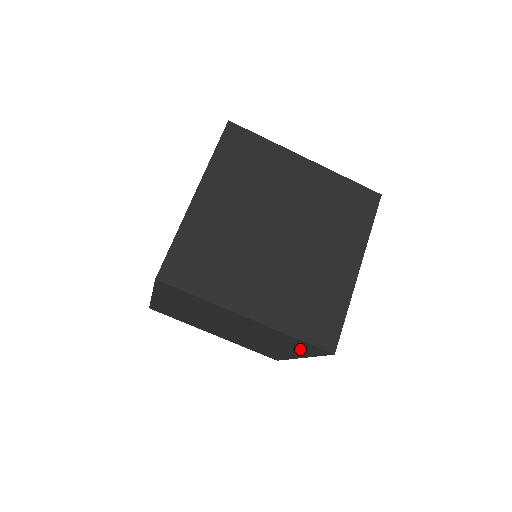
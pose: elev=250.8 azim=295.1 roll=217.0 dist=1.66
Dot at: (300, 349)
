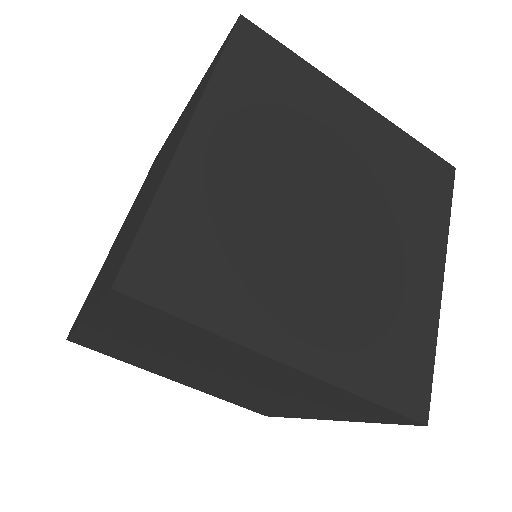
Dot at: (348, 412)
